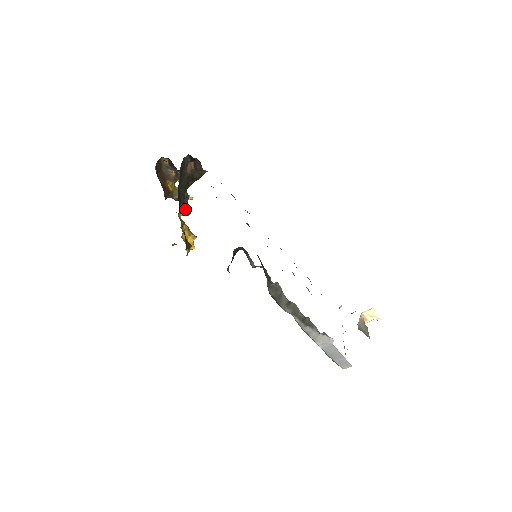
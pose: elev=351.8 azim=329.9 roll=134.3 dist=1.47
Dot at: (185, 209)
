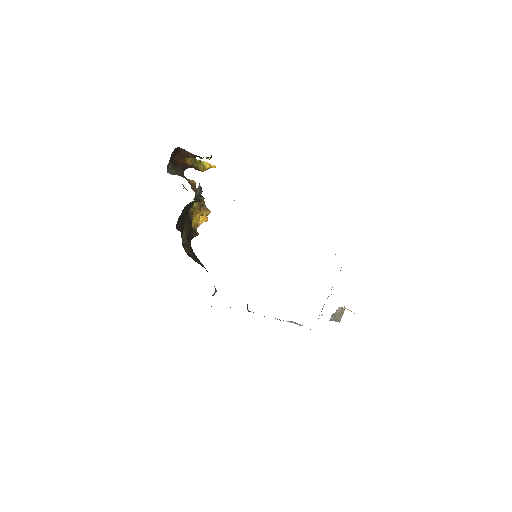
Dot at: (198, 200)
